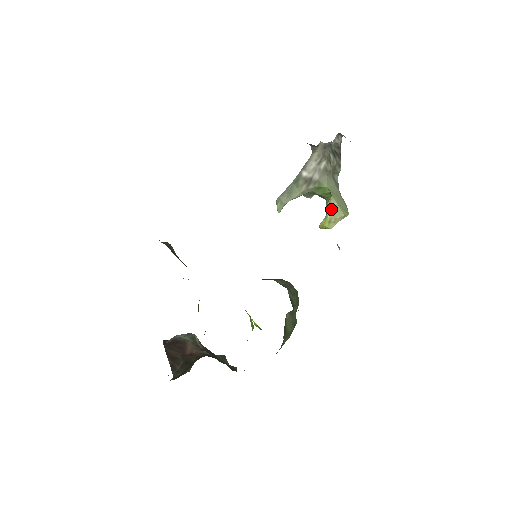
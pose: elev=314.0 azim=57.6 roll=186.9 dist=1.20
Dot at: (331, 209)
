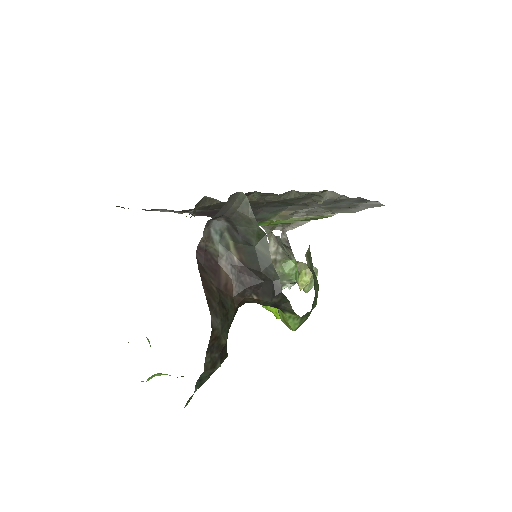
Dot at: (302, 266)
